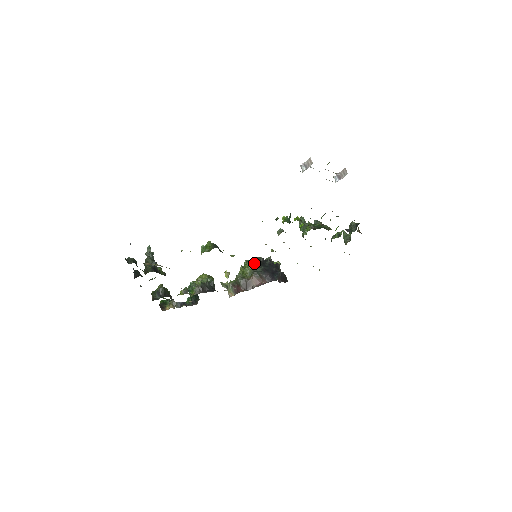
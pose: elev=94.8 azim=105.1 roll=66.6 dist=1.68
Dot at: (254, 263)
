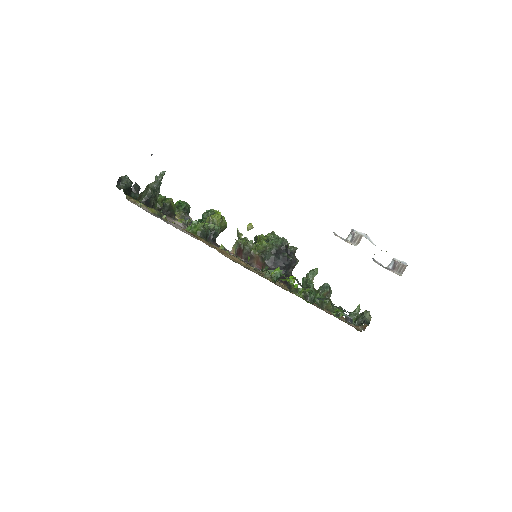
Dot at: (272, 245)
